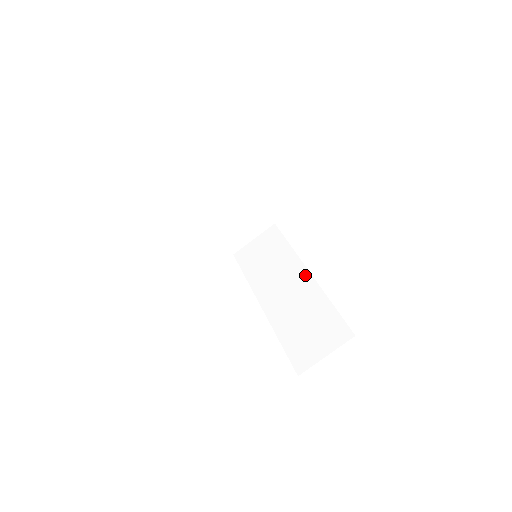
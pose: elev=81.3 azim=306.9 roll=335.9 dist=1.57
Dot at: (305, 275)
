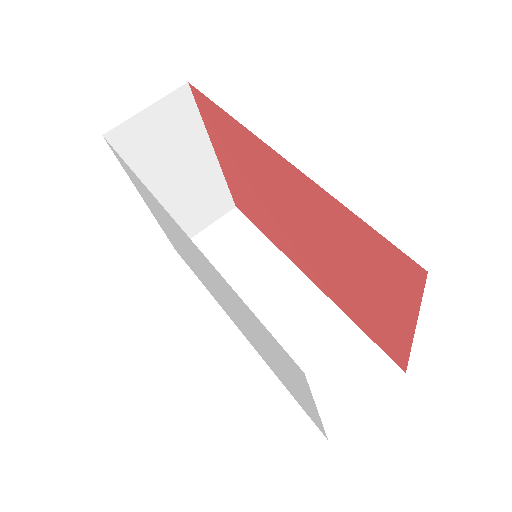
Dot at: (302, 282)
